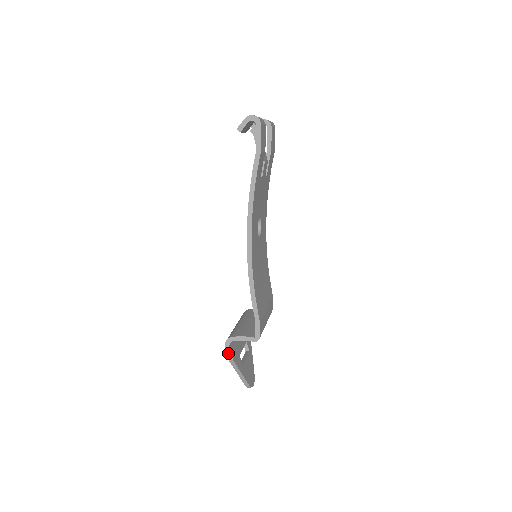
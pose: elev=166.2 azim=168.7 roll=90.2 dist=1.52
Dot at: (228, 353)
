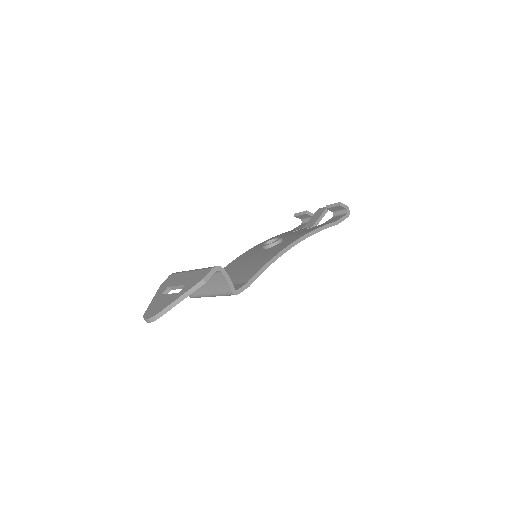
Dot at: (209, 274)
